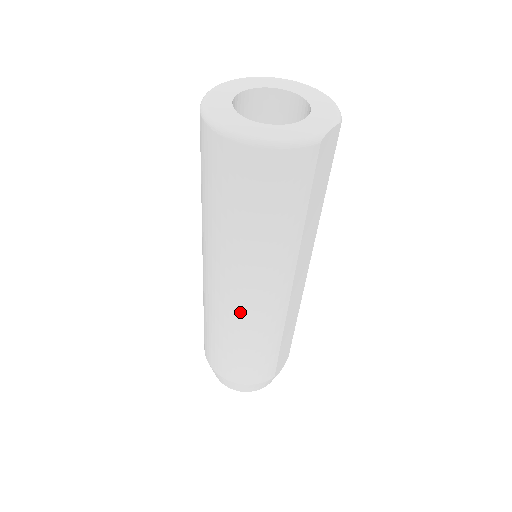
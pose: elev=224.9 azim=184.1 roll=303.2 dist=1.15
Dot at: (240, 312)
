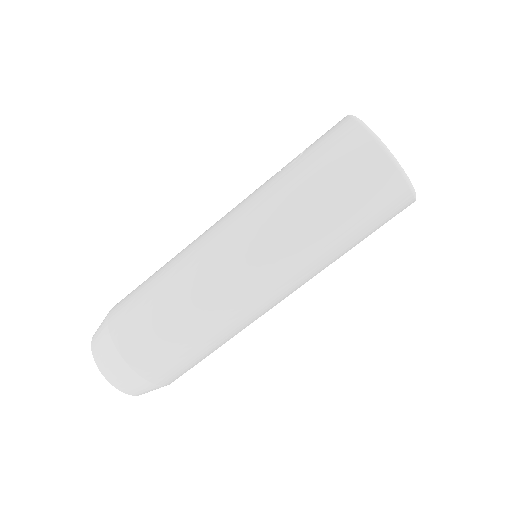
Dot at: (241, 295)
